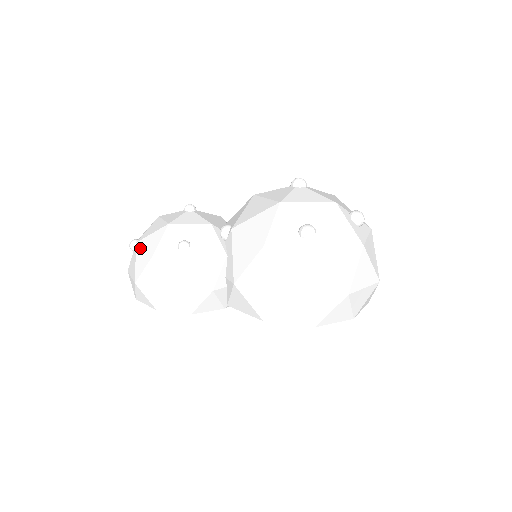
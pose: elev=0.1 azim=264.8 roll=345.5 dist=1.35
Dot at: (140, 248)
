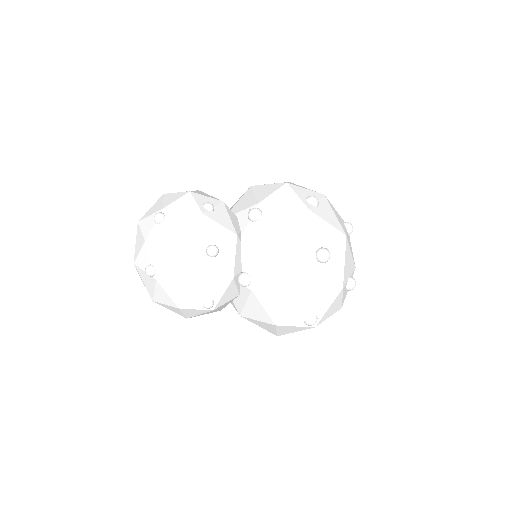
Dot at: (162, 289)
